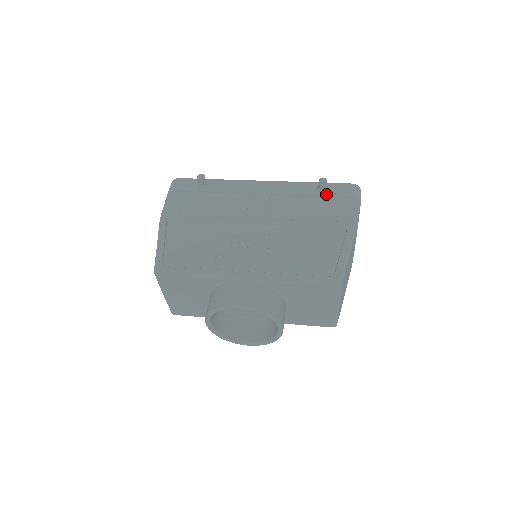
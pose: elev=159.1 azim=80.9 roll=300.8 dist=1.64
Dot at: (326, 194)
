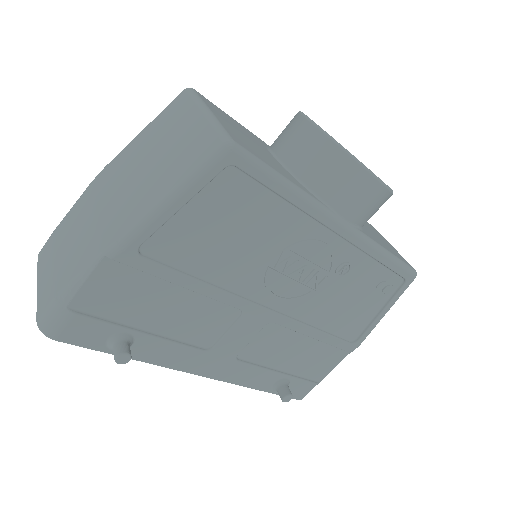
Dot at: occluded
